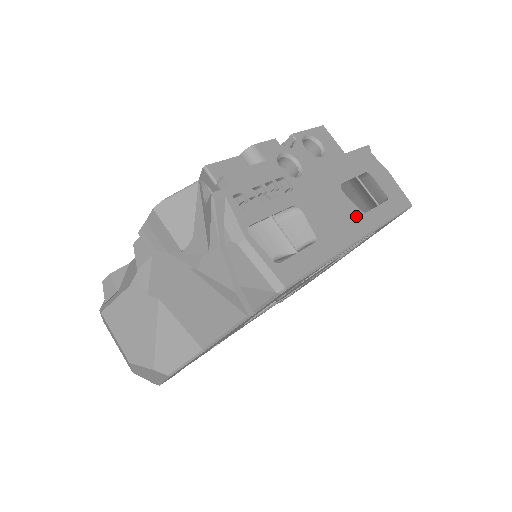
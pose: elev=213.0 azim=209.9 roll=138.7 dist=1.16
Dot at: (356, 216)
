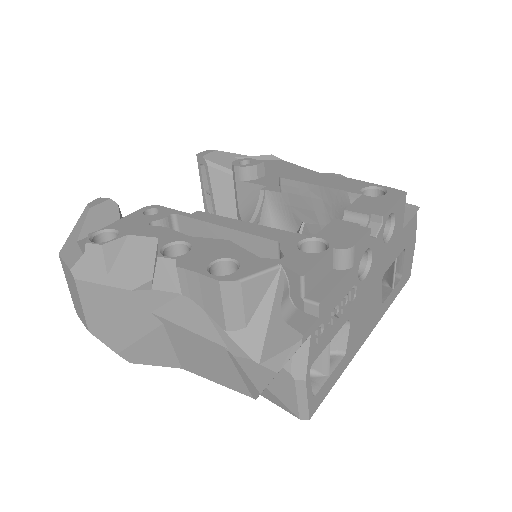
Dot at: (377, 310)
